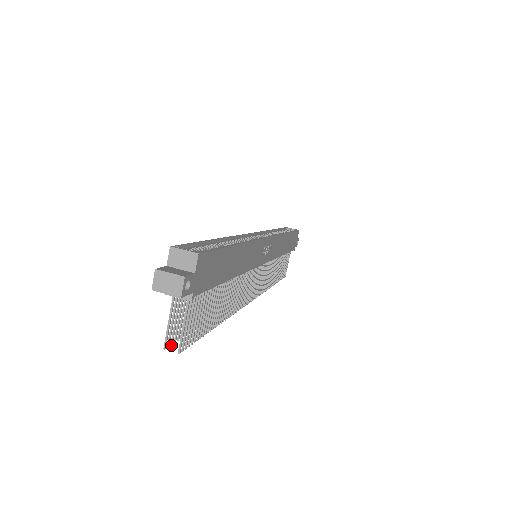
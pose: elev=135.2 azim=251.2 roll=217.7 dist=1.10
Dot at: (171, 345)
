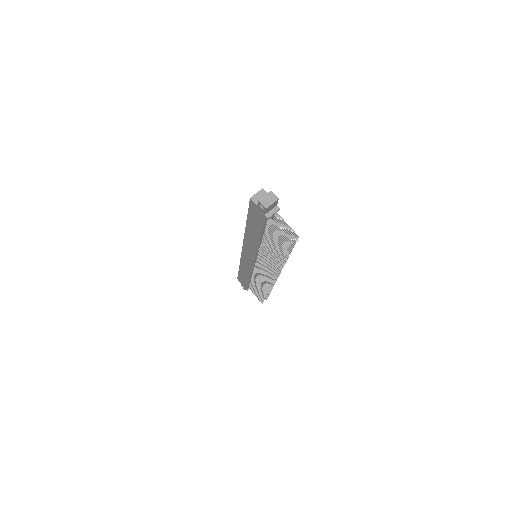
Dot at: occluded
